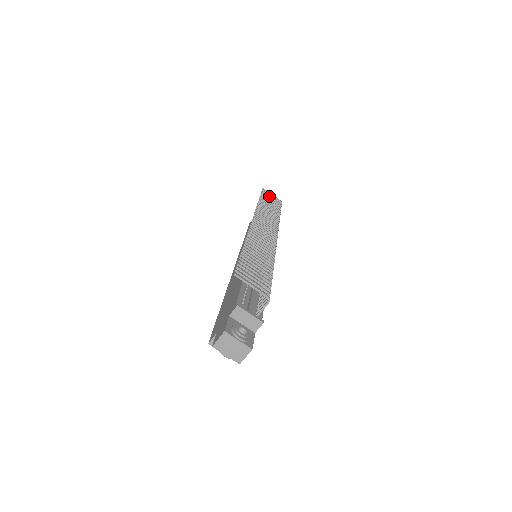
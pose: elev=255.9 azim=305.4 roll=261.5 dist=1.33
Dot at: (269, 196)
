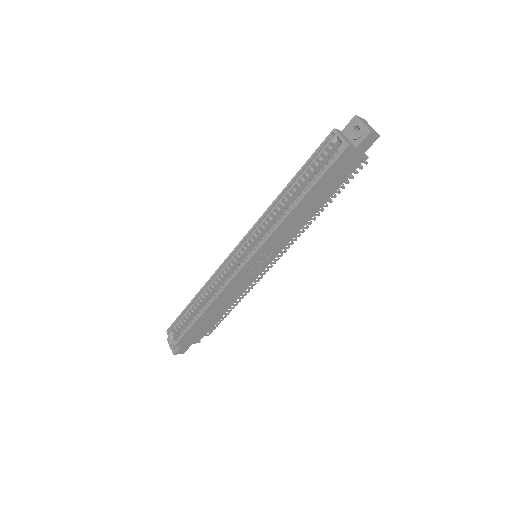
Dot at: occluded
